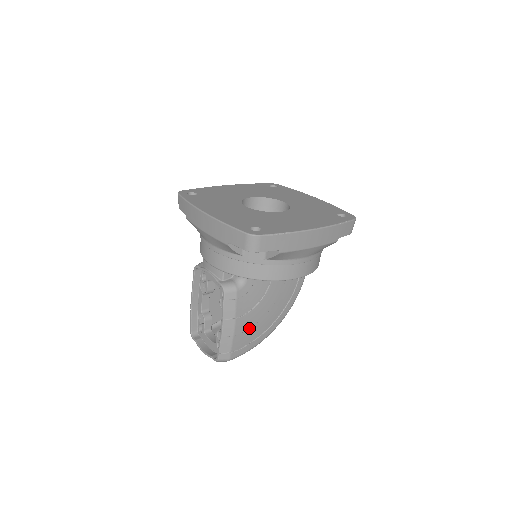
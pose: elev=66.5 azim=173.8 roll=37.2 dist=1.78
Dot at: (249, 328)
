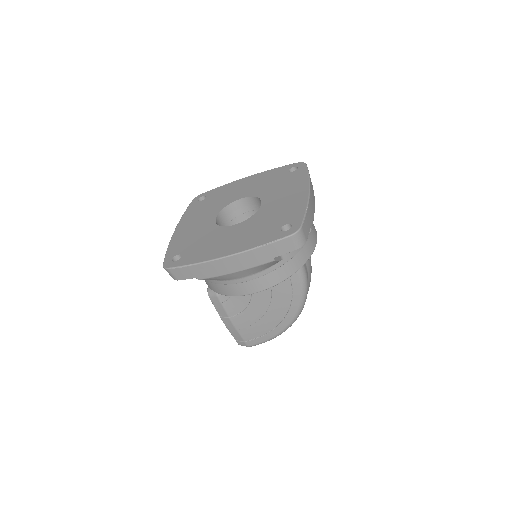
Dot at: (252, 324)
